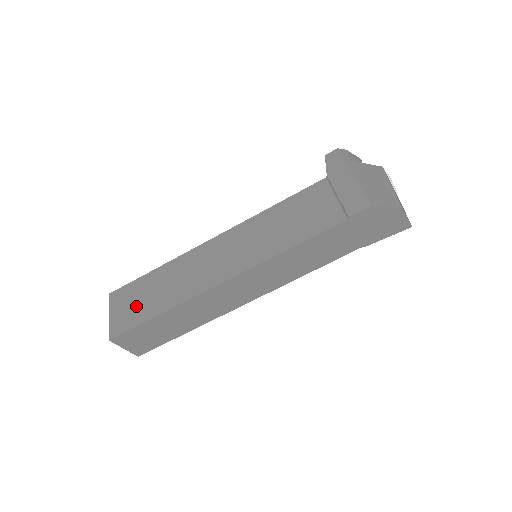
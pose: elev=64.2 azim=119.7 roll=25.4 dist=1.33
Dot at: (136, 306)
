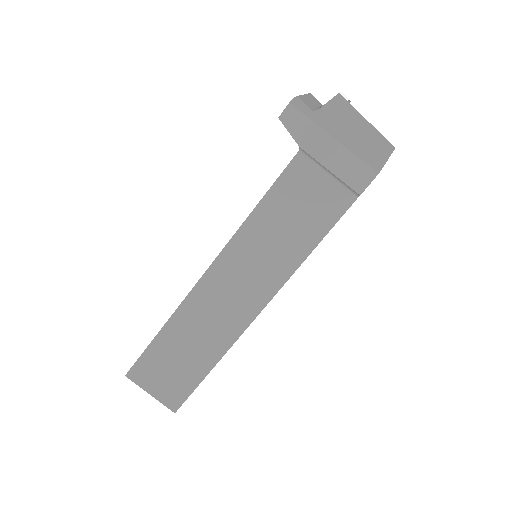
Dot at: (175, 373)
